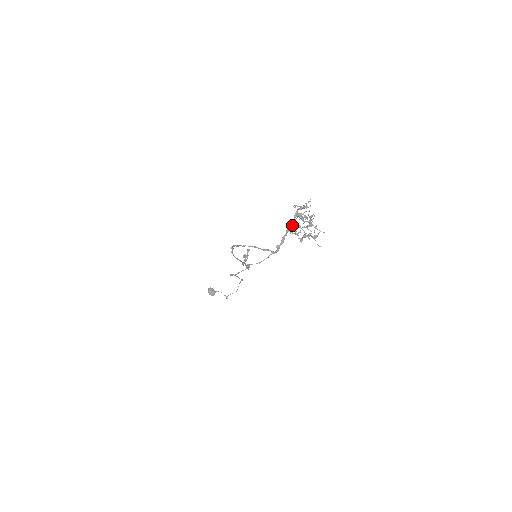
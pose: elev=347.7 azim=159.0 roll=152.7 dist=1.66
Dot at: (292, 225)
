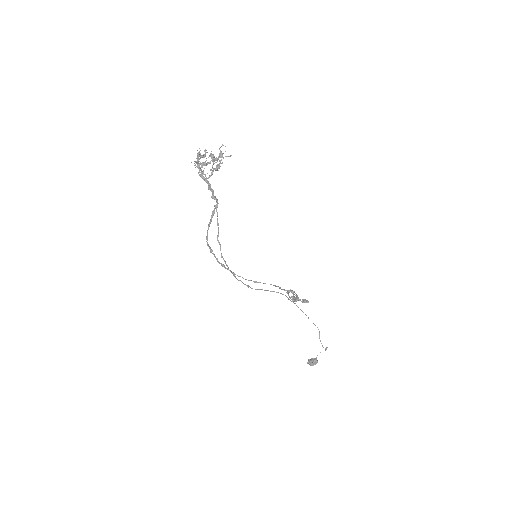
Dot at: (204, 174)
